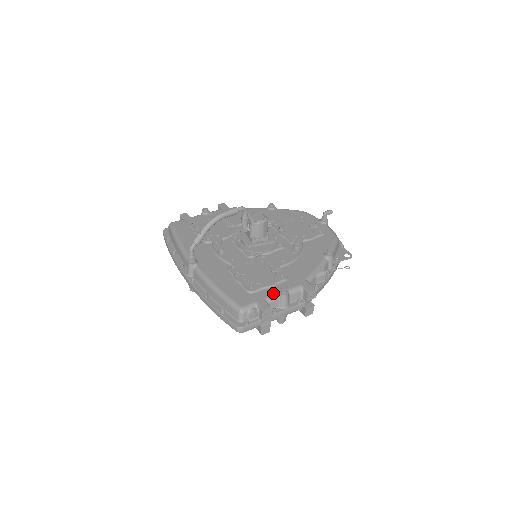
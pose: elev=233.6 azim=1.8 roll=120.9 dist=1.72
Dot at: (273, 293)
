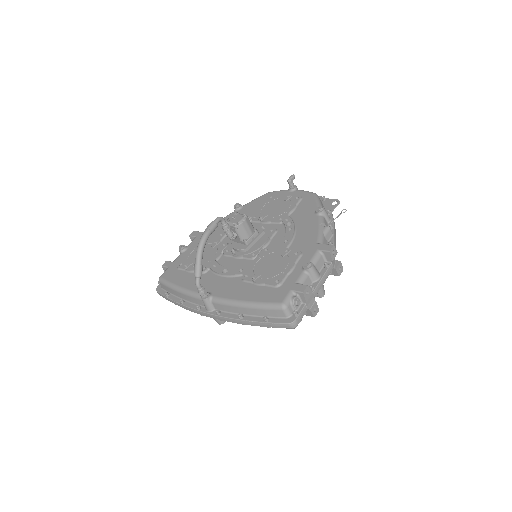
Dot at: (299, 273)
